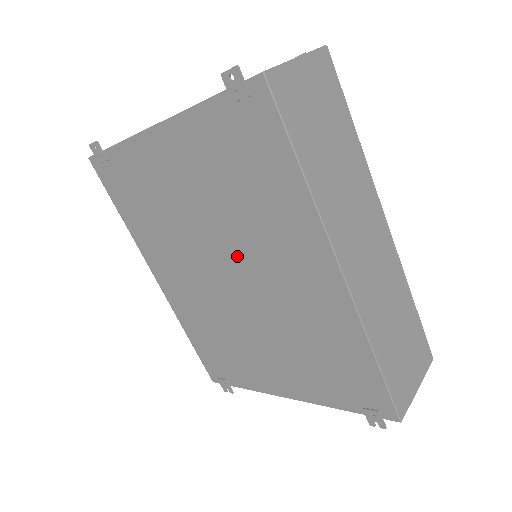
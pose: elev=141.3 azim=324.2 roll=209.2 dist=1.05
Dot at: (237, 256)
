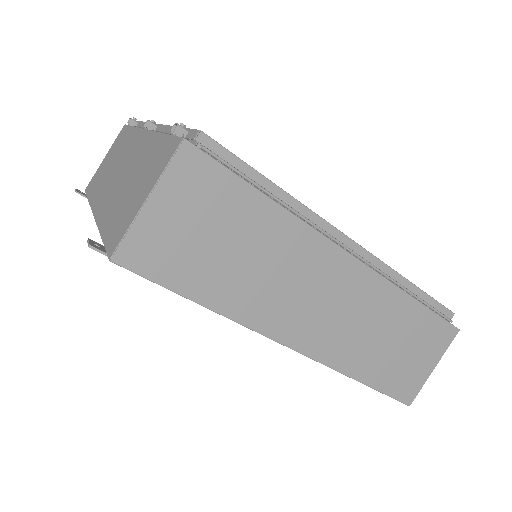
Dot at: occluded
